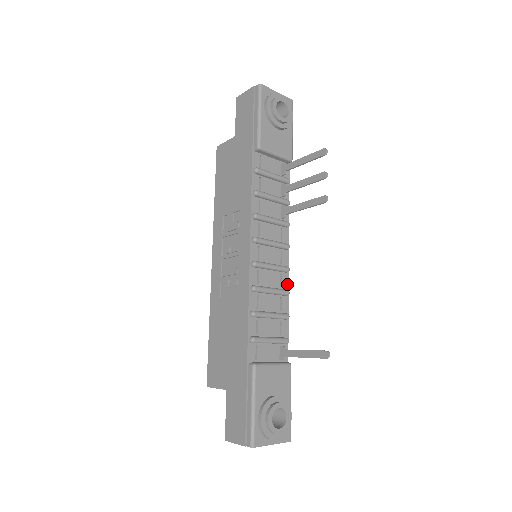
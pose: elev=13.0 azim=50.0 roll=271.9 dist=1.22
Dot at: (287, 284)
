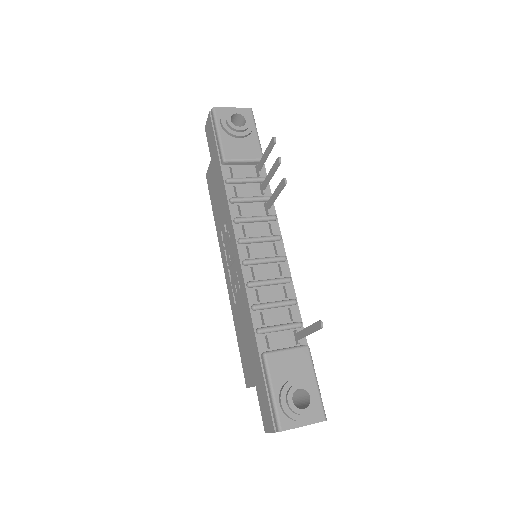
Dot at: (288, 272)
